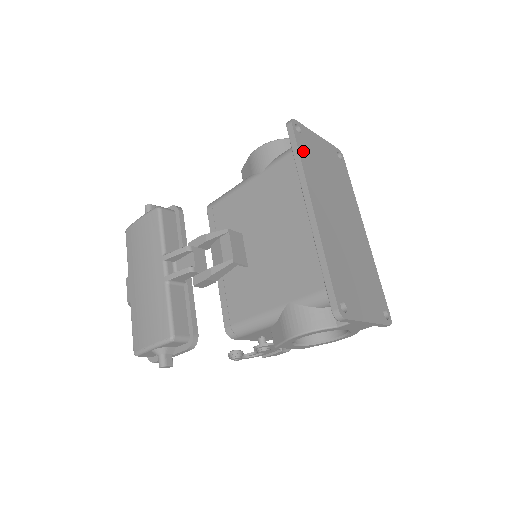
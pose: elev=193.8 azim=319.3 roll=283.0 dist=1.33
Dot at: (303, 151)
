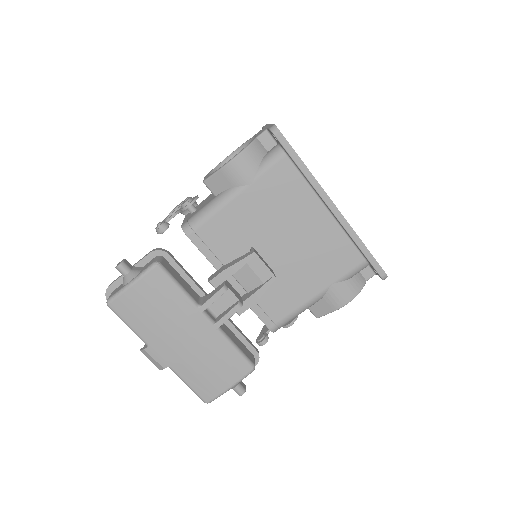
Dot at: occluded
